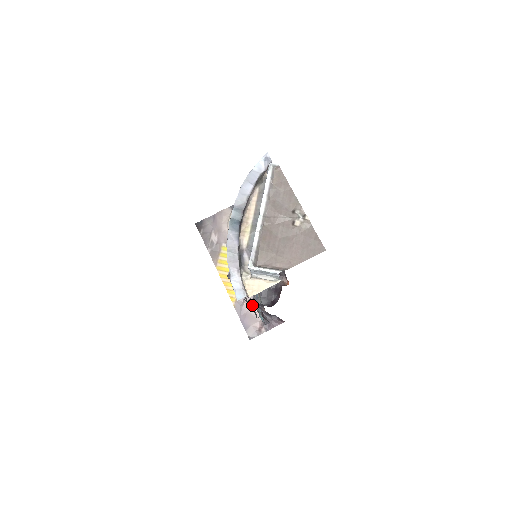
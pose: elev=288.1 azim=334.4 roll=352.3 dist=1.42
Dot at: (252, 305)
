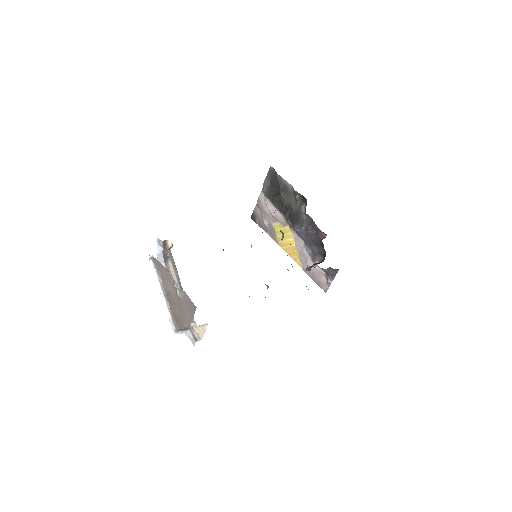
Dot at: occluded
